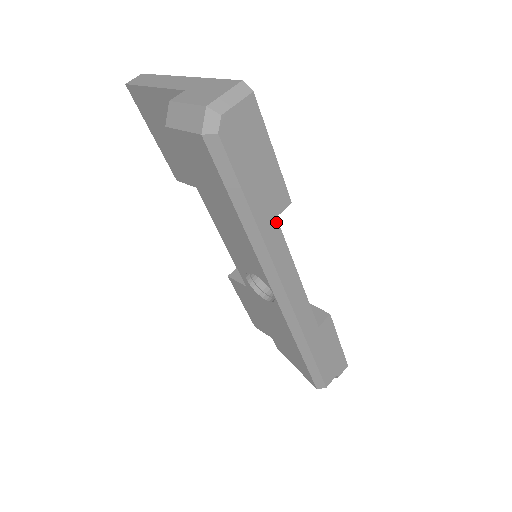
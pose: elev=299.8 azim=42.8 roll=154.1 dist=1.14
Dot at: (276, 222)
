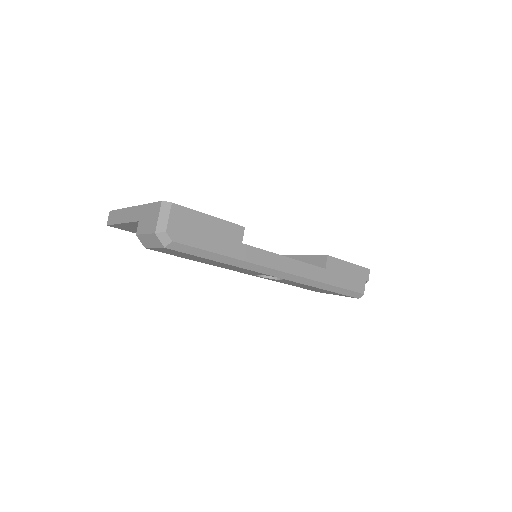
Dot at: (244, 245)
